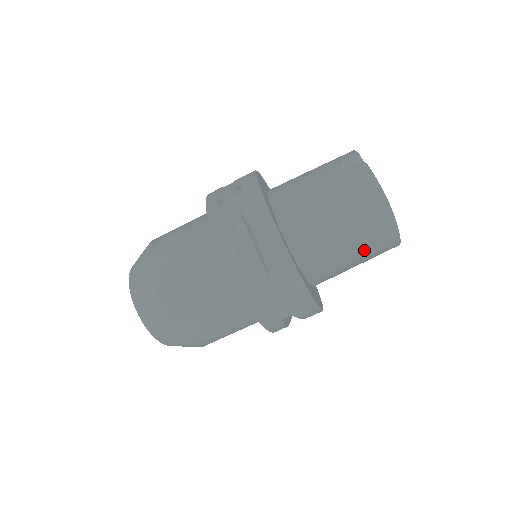
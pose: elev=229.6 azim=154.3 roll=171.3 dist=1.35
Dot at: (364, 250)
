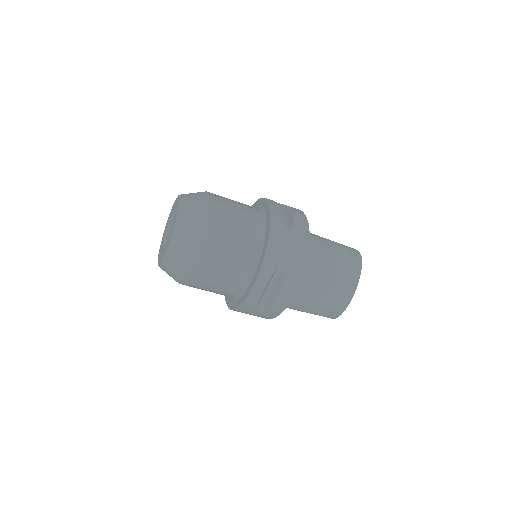
Dot at: (336, 276)
